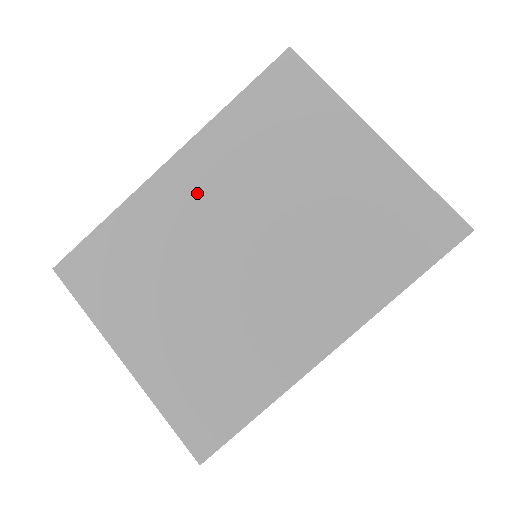
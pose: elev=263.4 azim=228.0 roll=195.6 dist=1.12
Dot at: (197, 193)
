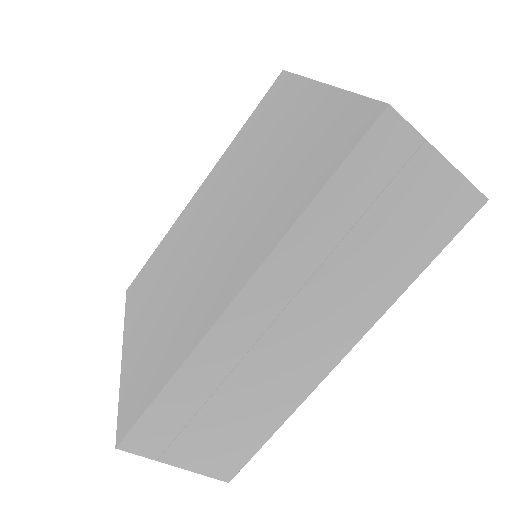
Dot at: (204, 201)
